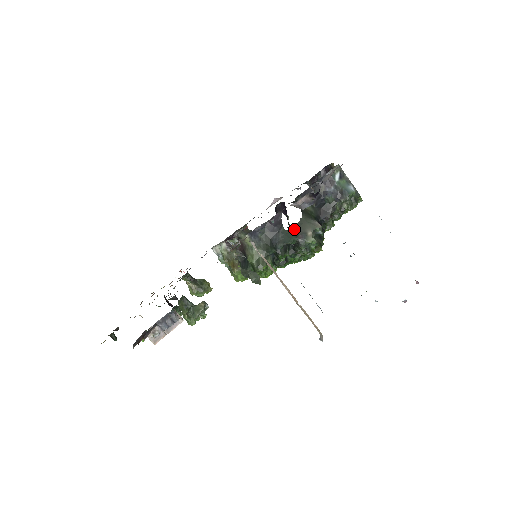
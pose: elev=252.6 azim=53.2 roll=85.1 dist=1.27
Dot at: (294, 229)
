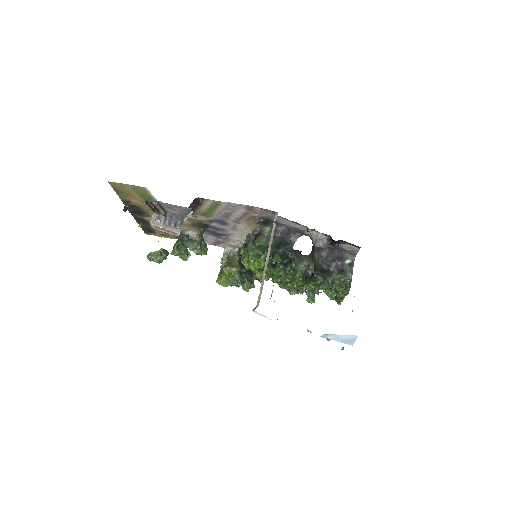
Dot at: (298, 253)
